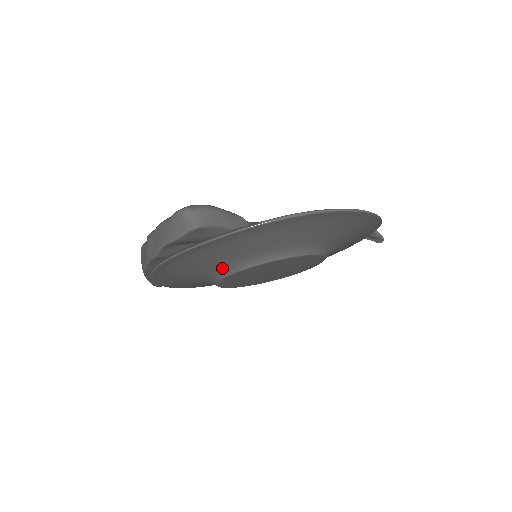
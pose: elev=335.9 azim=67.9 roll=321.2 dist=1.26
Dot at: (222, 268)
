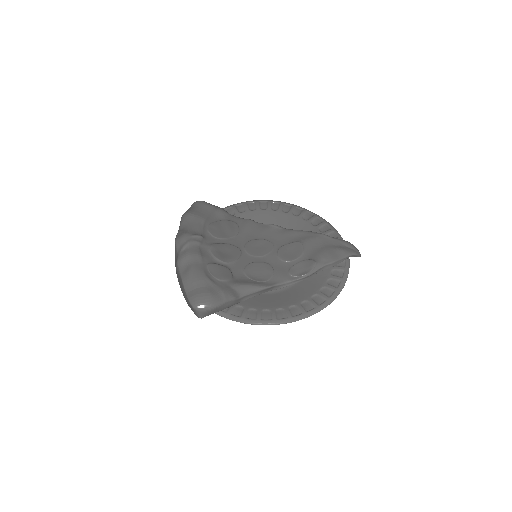
Dot at: occluded
